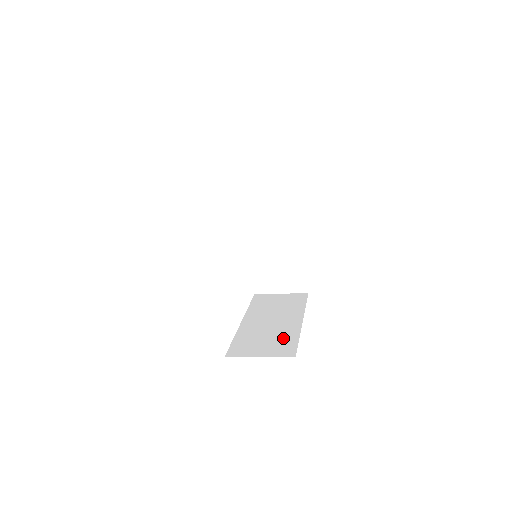
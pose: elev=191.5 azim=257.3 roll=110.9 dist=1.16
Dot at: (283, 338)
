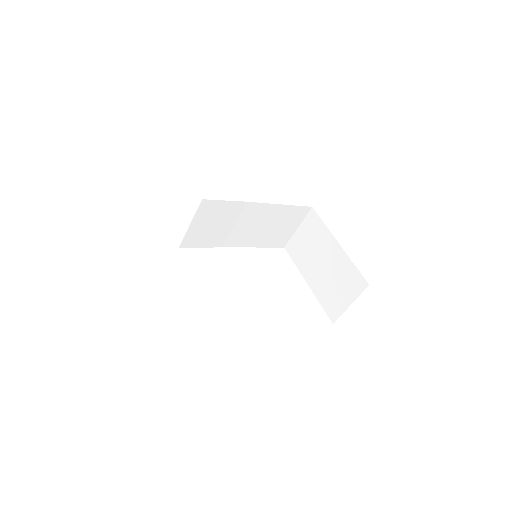
Dot at: occluded
